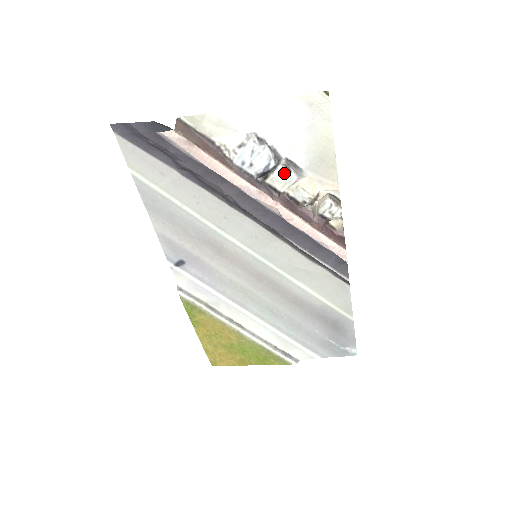
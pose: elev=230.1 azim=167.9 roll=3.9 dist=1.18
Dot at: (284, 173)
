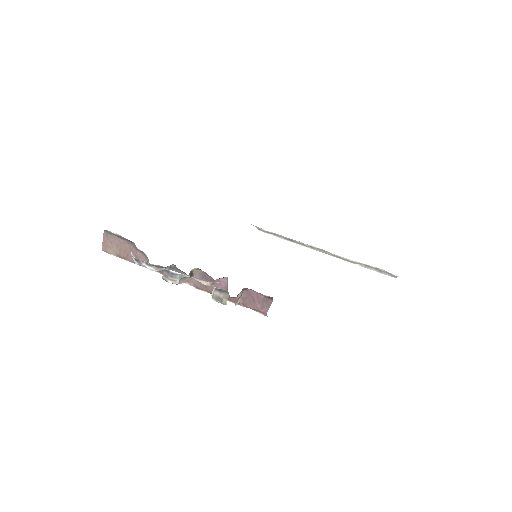
Dot at: (169, 280)
